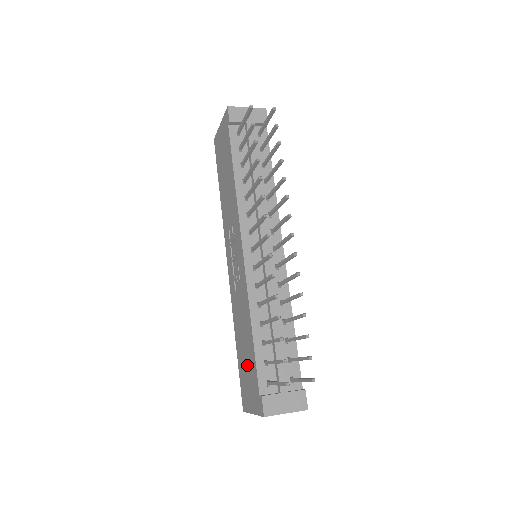
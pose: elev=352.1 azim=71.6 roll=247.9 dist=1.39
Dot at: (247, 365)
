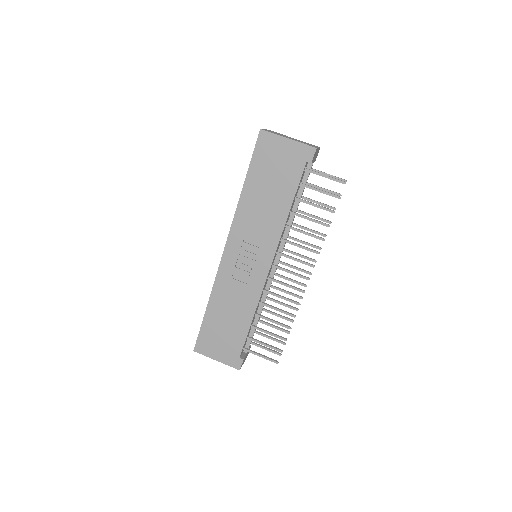
Dot at: (226, 332)
